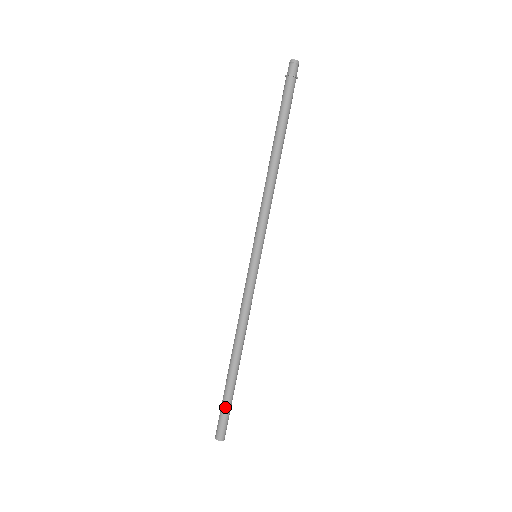
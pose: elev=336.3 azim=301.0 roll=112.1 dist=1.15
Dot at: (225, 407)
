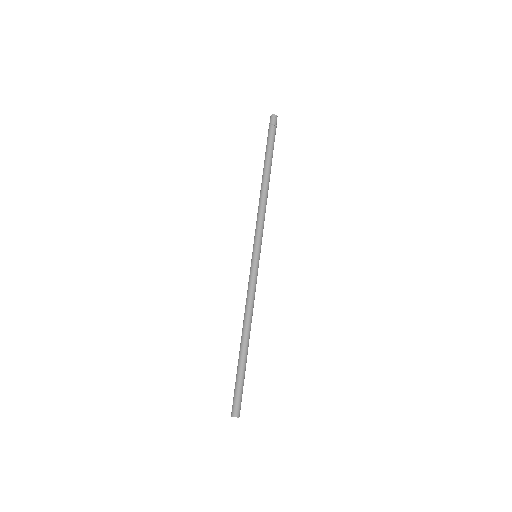
Dot at: (240, 385)
